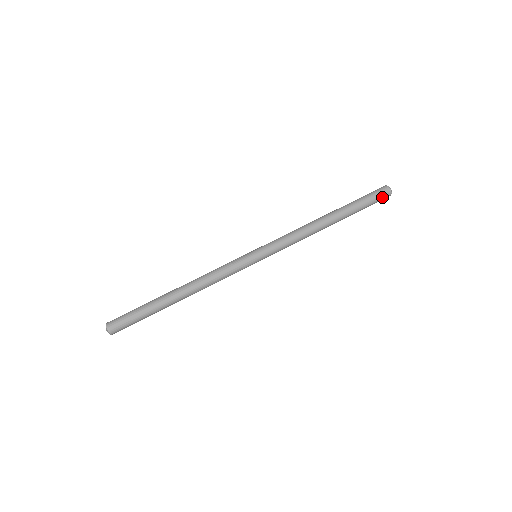
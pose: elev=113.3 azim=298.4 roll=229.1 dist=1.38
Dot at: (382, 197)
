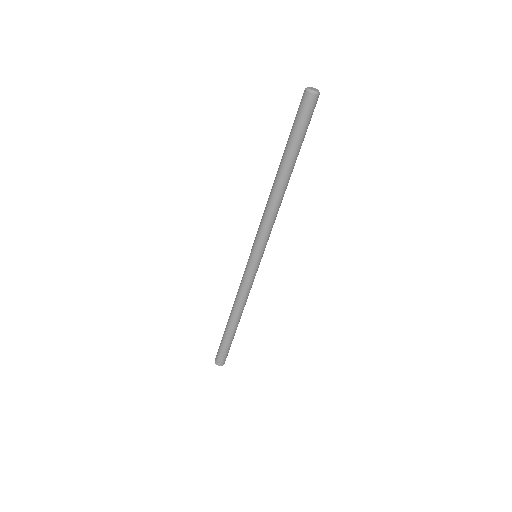
Dot at: (312, 109)
